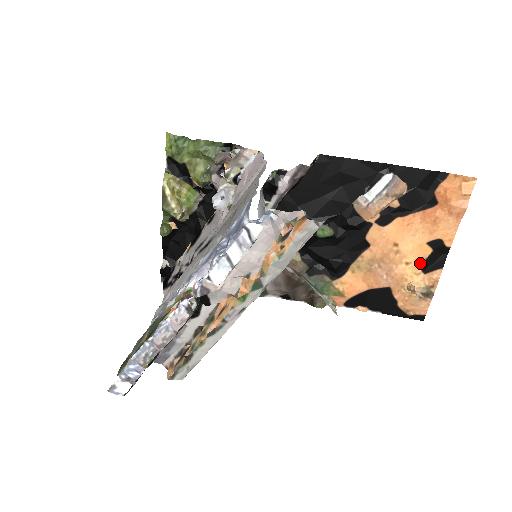
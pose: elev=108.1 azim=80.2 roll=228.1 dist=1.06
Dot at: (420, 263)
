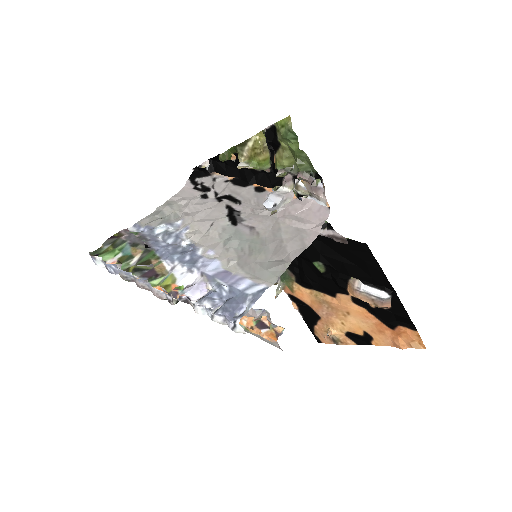
Dot at: (349, 331)
